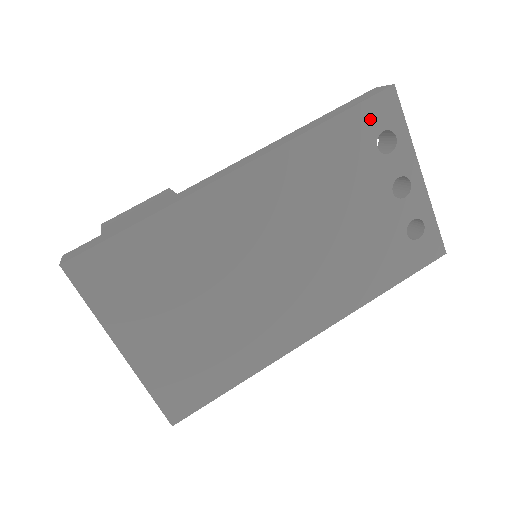
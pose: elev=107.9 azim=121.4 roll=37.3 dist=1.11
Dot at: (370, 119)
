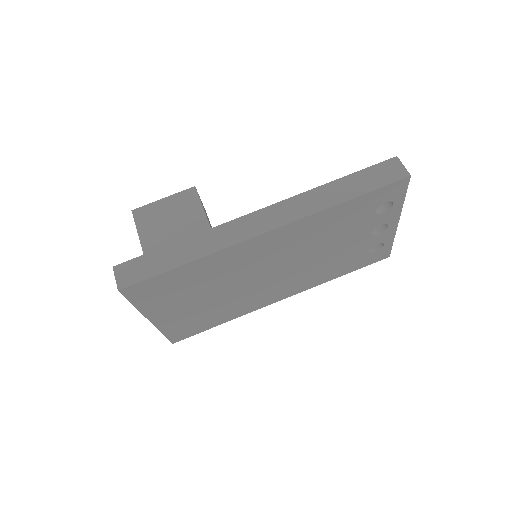
Dot at: (380, 197)
